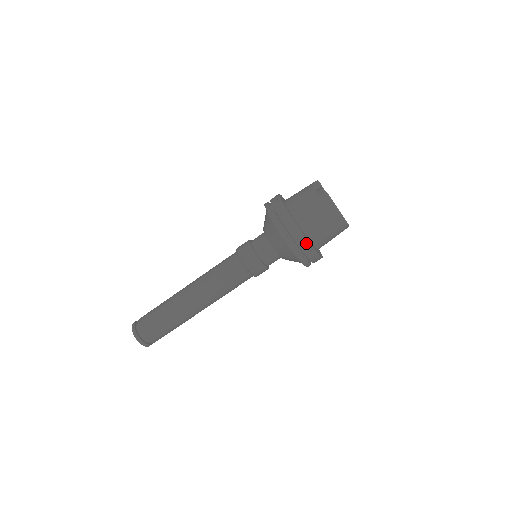
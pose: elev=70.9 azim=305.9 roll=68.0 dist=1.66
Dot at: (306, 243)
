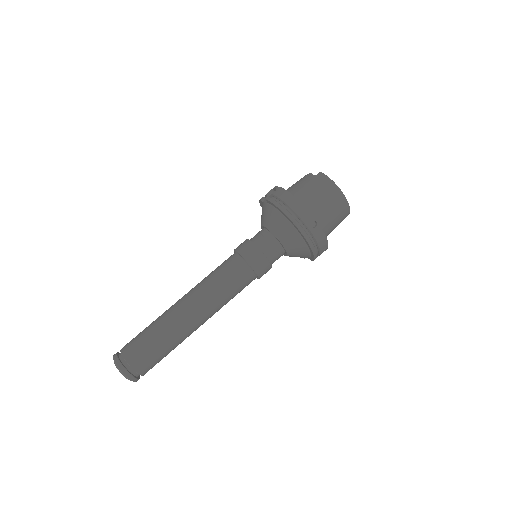
Dot at: (309, 216)
